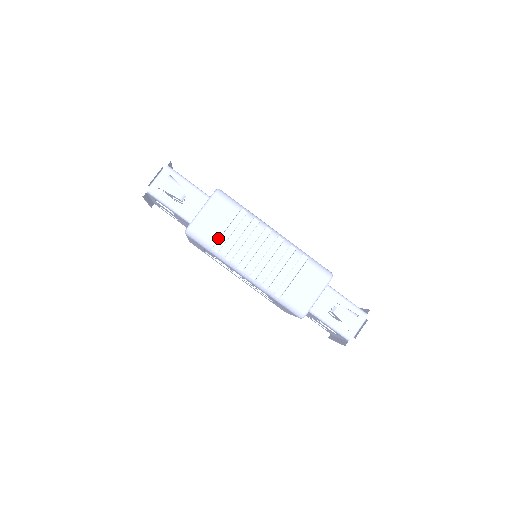
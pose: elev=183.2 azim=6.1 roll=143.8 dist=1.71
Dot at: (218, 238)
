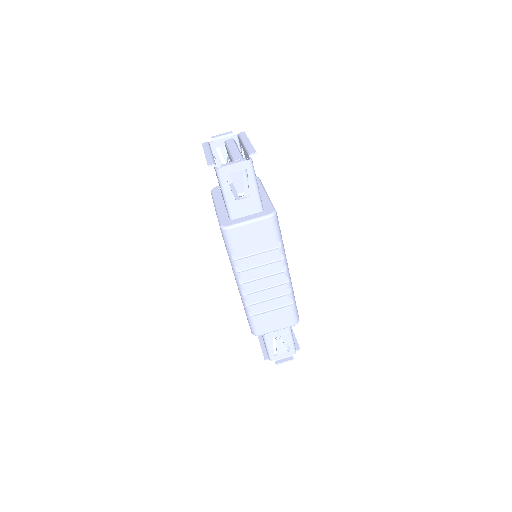
Dot at: (243, 251)
